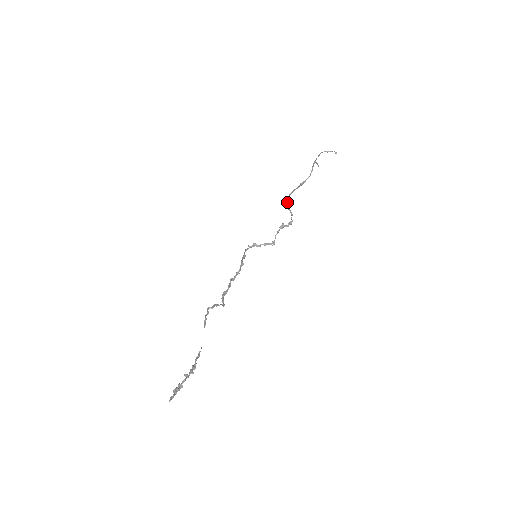
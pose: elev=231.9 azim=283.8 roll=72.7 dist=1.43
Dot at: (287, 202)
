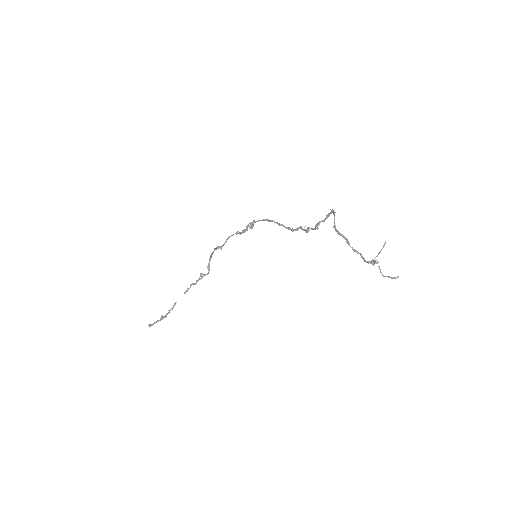
Dot at: (333, 212)
